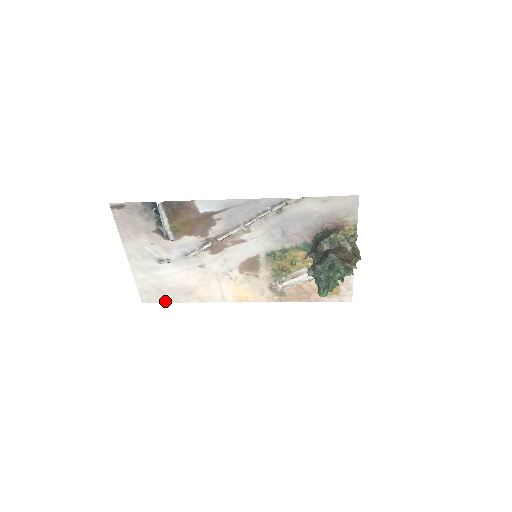
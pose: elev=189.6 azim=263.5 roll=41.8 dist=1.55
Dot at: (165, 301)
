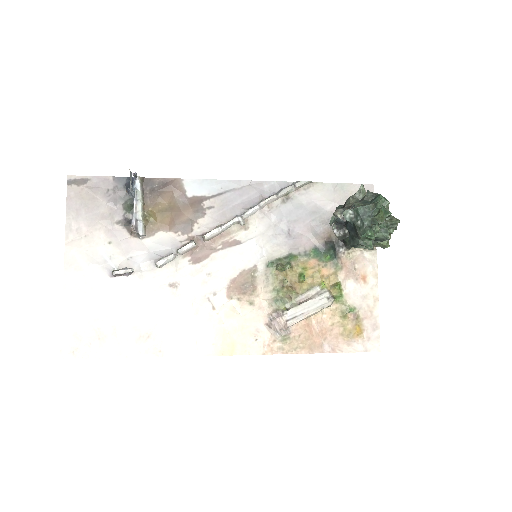
Dot at: (101, 355)
